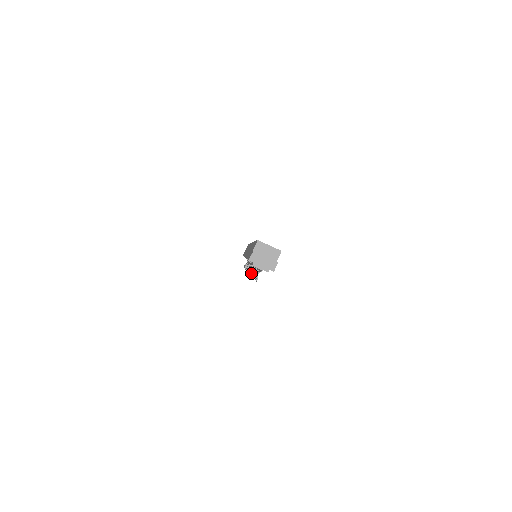
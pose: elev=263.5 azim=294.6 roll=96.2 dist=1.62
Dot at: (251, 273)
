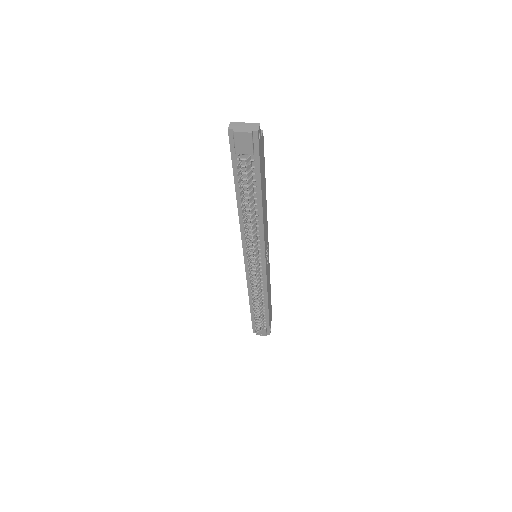
Dot at: (241, 186)
